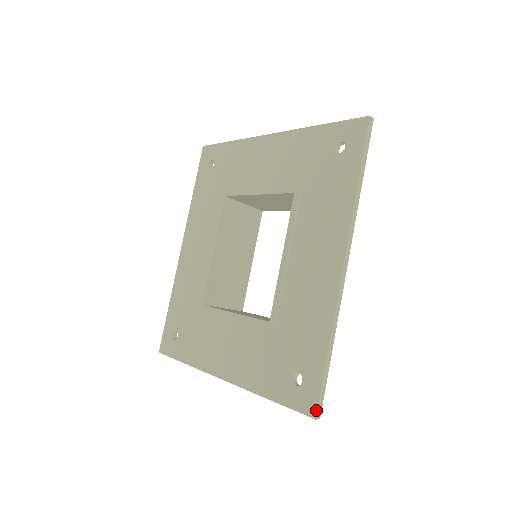
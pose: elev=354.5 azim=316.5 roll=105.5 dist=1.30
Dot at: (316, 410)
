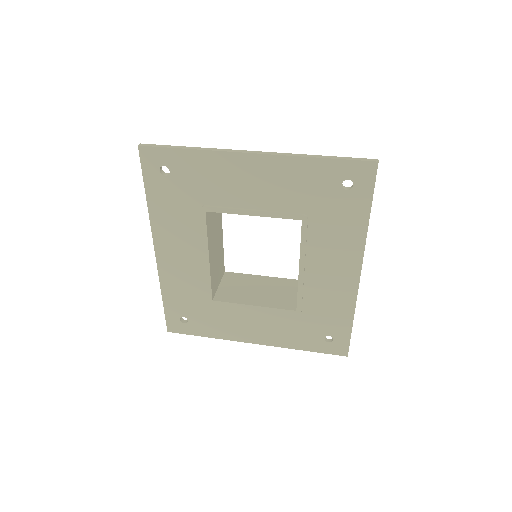
Dot at: occluded
